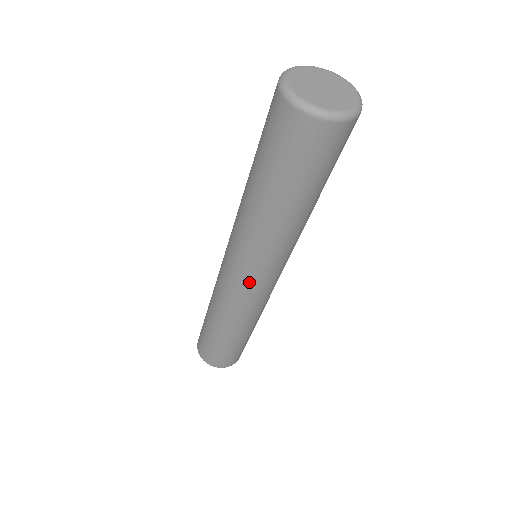
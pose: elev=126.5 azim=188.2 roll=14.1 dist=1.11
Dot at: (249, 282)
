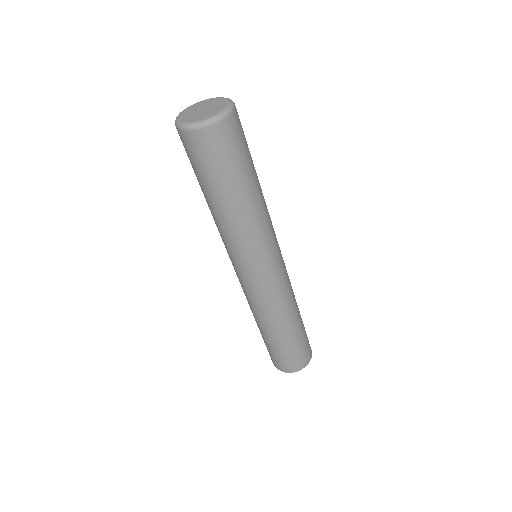
Dot at: (275, 266)
